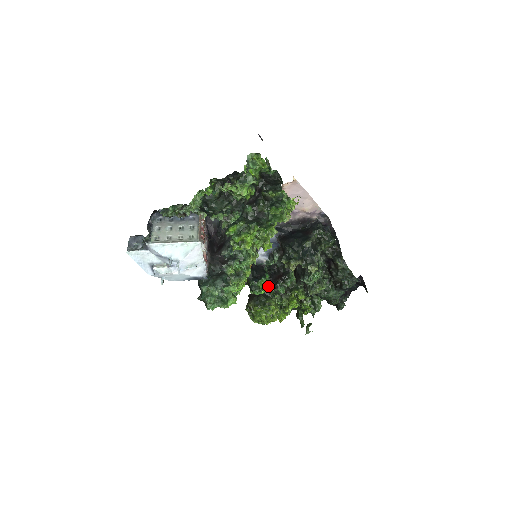
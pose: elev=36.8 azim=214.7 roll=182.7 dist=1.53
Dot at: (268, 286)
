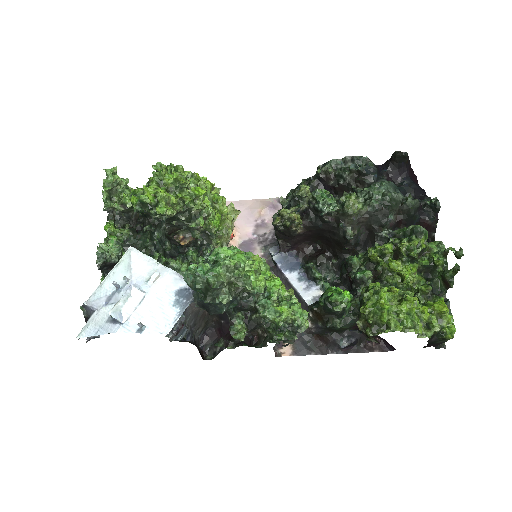
Dot at: (355, 296)
